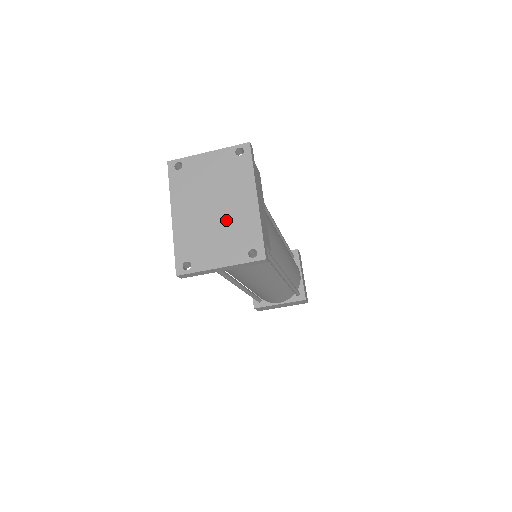
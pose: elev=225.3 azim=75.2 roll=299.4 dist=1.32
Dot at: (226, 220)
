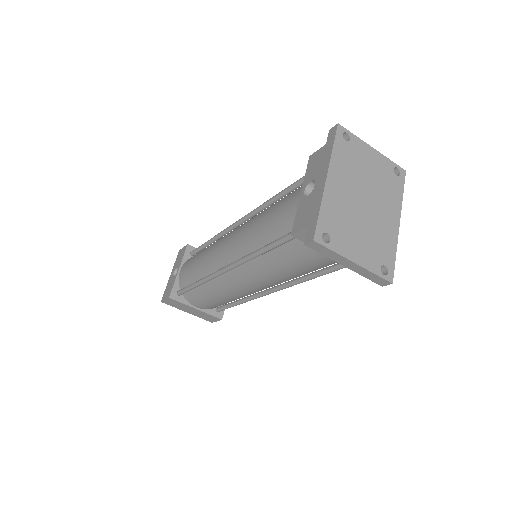
Dot at: (372, 222)
